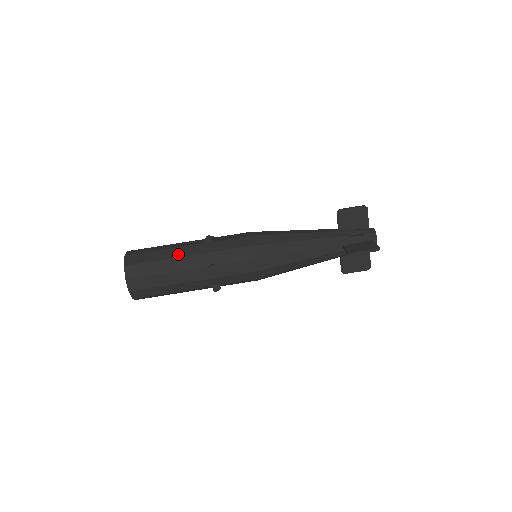
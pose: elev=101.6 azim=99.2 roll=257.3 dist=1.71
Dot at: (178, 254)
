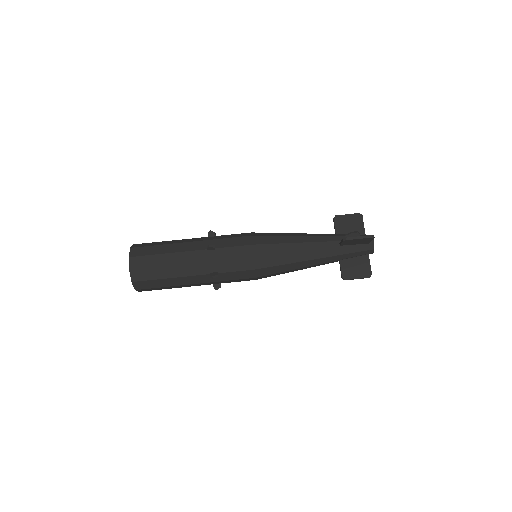
Dot at: (182, 241)
